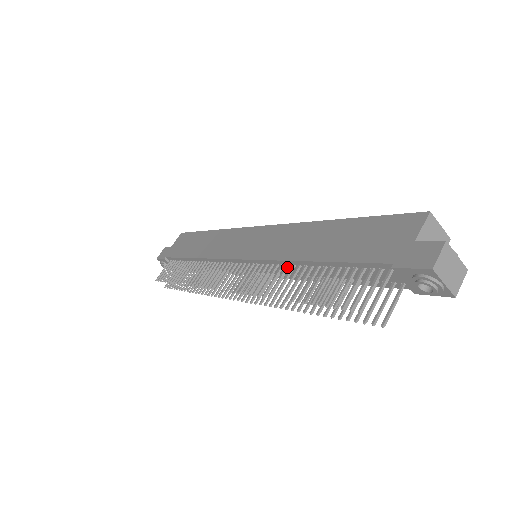
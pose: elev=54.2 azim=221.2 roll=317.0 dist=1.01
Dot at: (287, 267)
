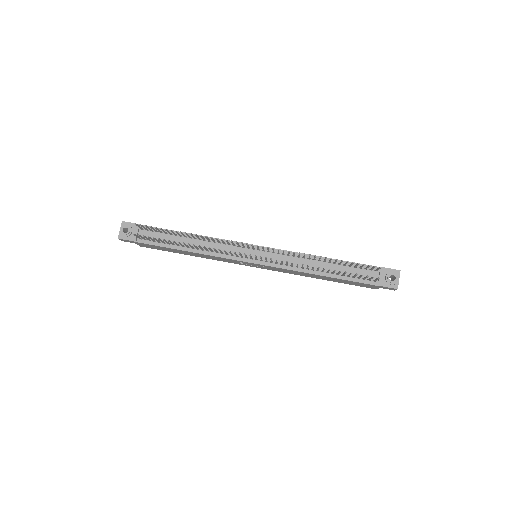
Dot at: (304, 257)
